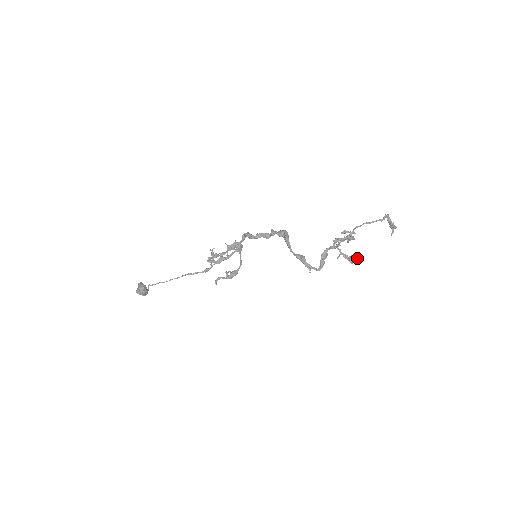
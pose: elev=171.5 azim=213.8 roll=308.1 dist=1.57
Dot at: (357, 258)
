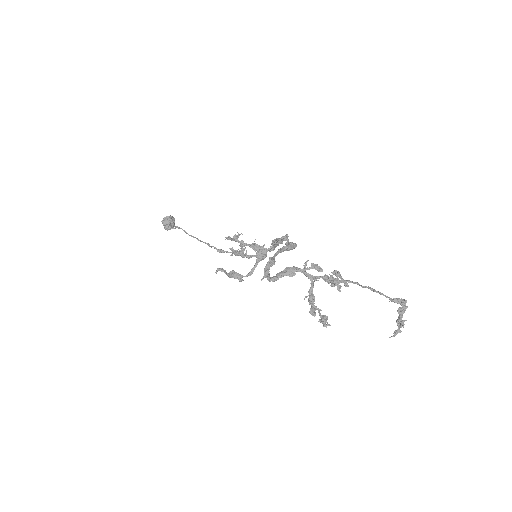
Dot at: (324, 317)
